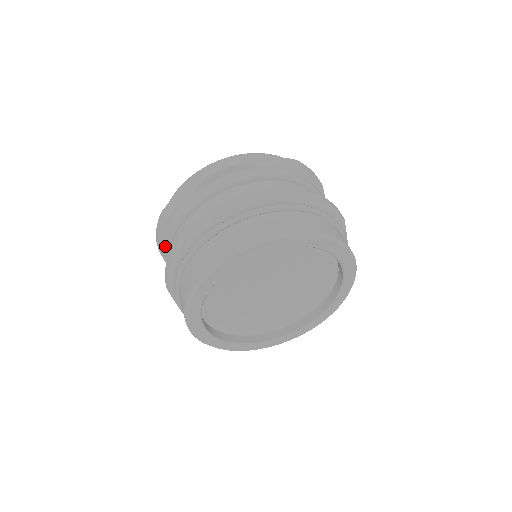
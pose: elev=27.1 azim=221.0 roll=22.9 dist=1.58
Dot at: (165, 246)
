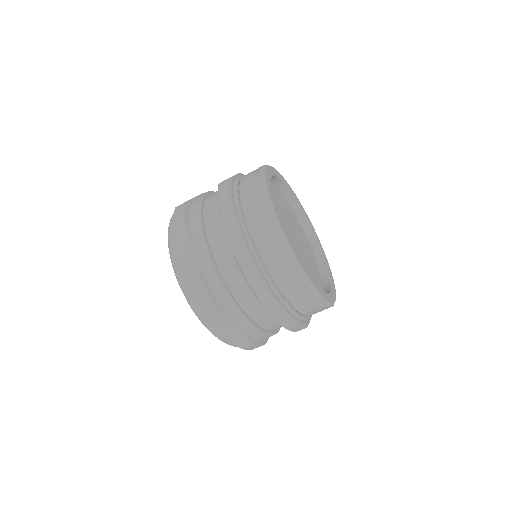
Dot at: (194, 215)
